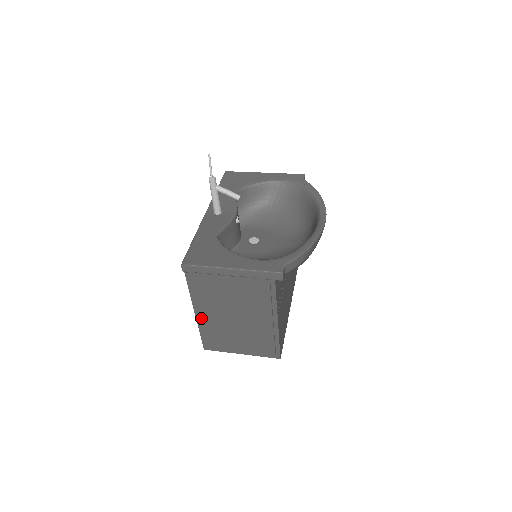
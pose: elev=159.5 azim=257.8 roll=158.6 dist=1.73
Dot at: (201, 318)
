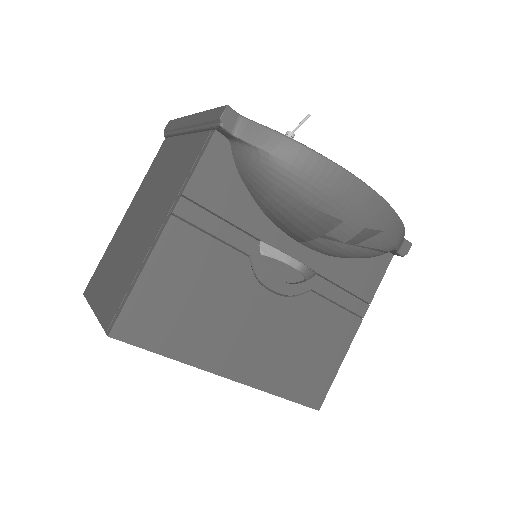
Dot at: (123, 223)
